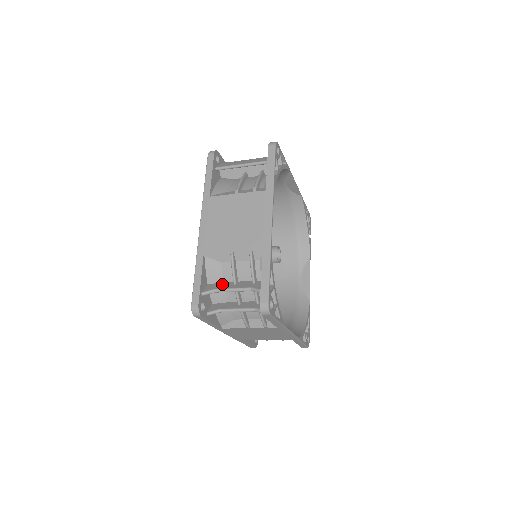
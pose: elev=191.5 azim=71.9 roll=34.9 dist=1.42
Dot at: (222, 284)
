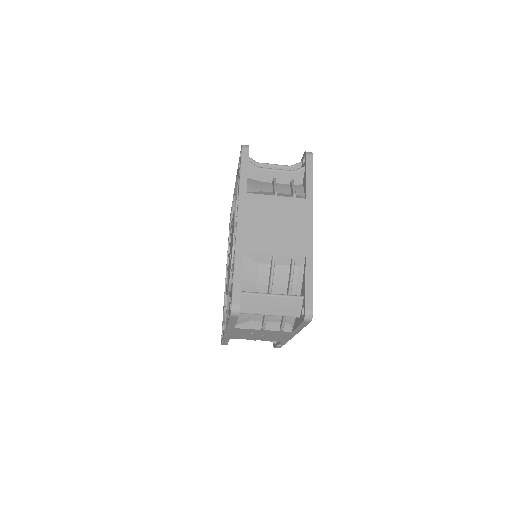
Dot at: occluded
